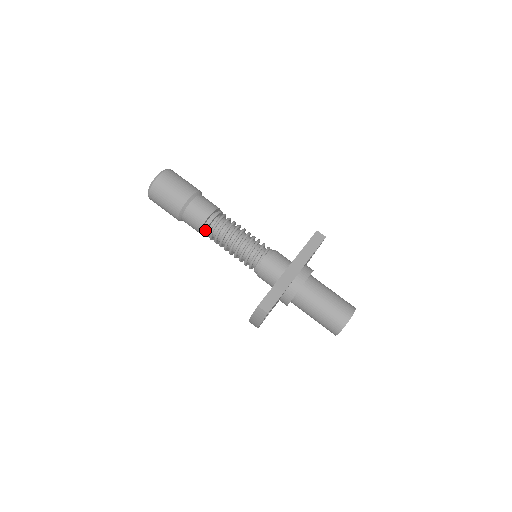
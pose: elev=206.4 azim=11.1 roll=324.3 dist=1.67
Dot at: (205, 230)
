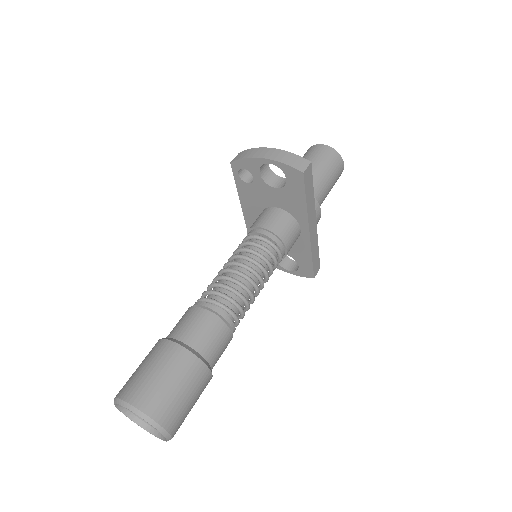
Dot at: occluded
